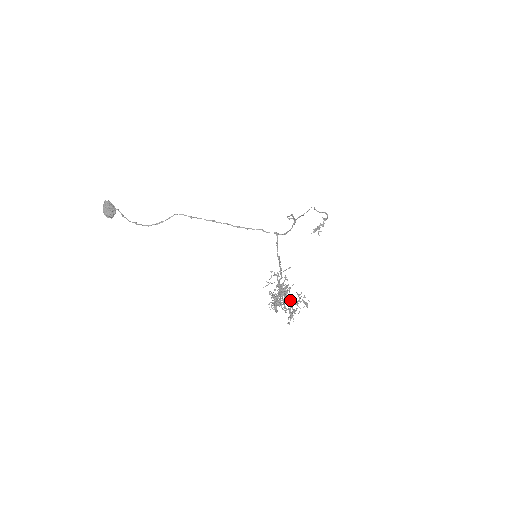
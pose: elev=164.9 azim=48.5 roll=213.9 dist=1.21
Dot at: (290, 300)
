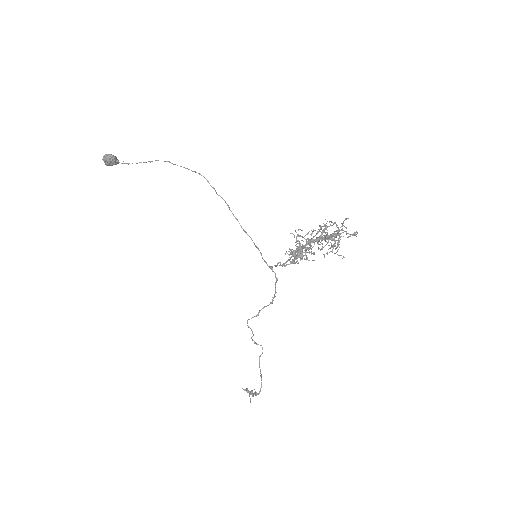
Dot at: (332, 233)
